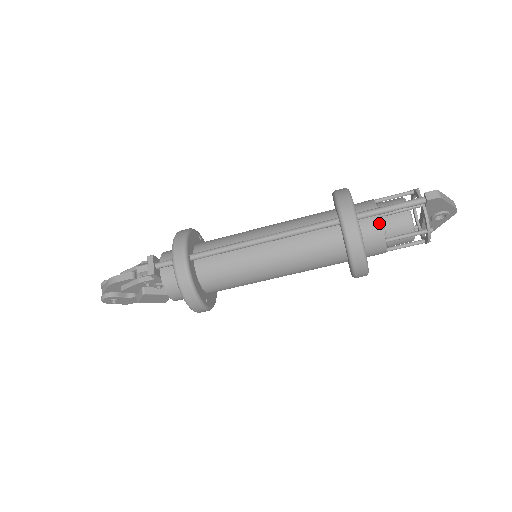
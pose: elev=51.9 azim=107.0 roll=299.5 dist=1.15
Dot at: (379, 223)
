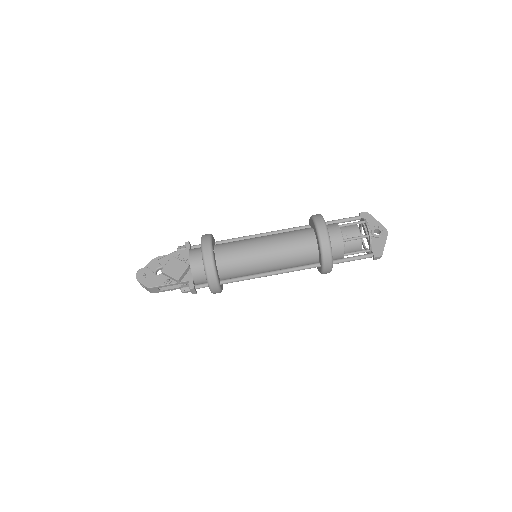
Dot at: occluded
